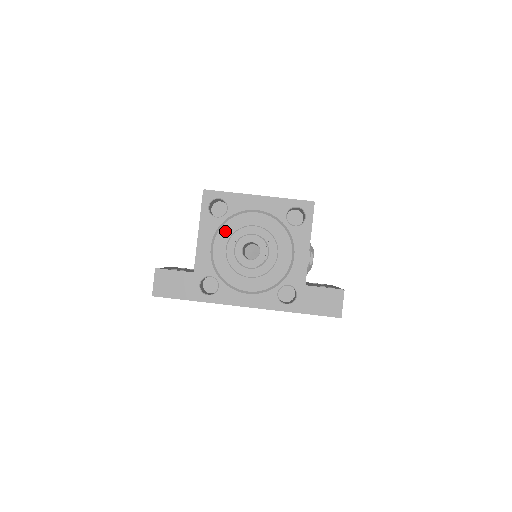
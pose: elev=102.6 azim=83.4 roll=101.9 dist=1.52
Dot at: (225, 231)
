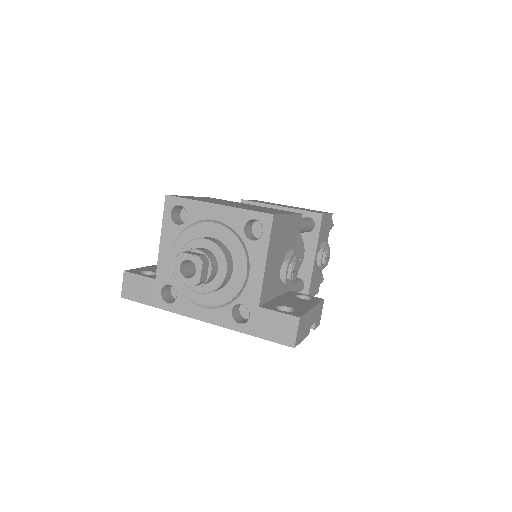
Dot at: (184, 240)
